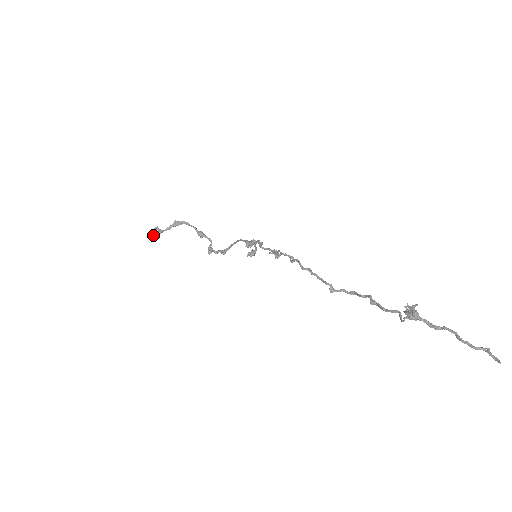
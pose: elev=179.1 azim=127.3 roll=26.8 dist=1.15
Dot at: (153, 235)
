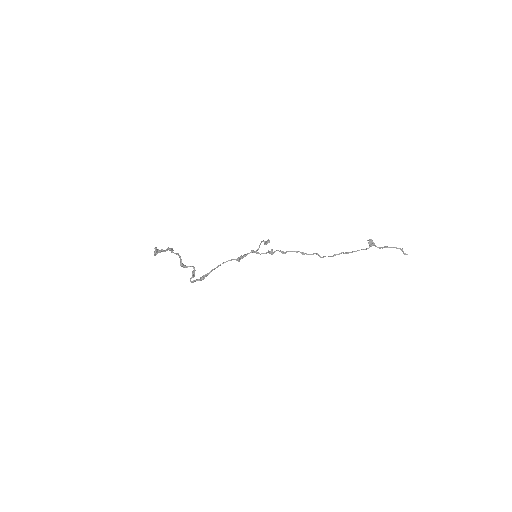
Dot at: (156, 250)
